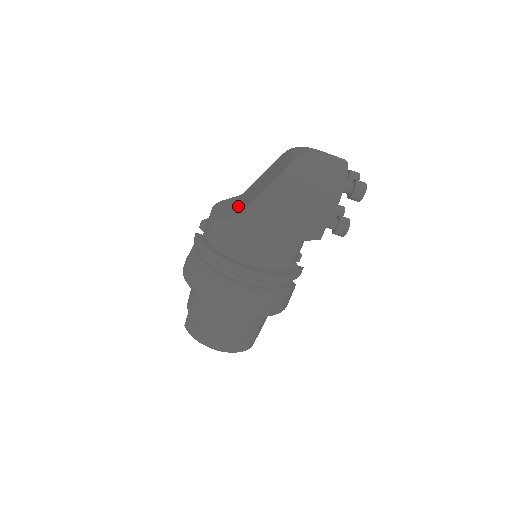
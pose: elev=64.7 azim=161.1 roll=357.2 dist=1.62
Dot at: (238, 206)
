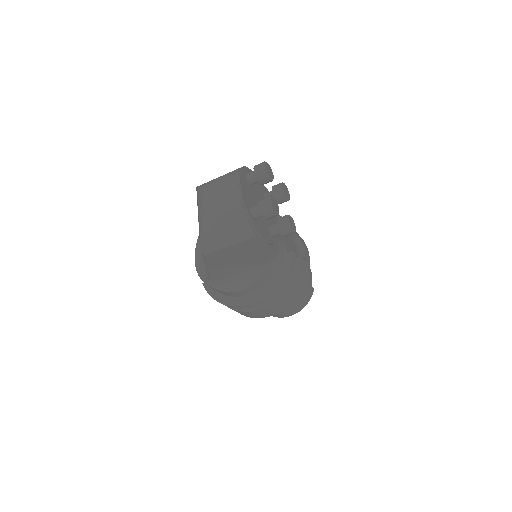
Dot at: occluded
